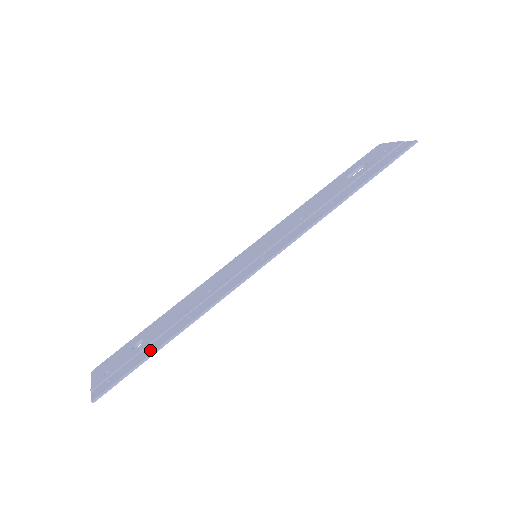
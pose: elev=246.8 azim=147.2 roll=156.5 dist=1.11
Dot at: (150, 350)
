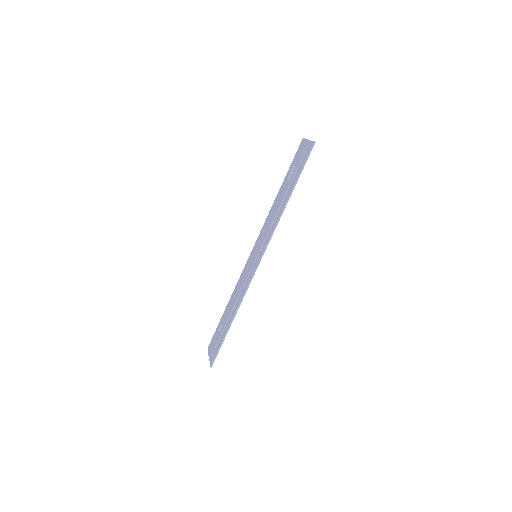
Dot at: (224, 332)
